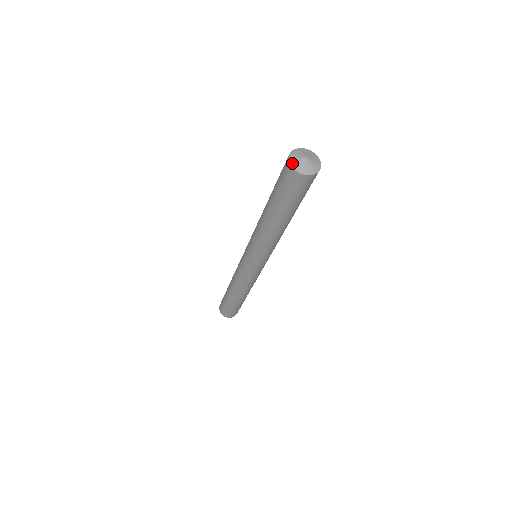
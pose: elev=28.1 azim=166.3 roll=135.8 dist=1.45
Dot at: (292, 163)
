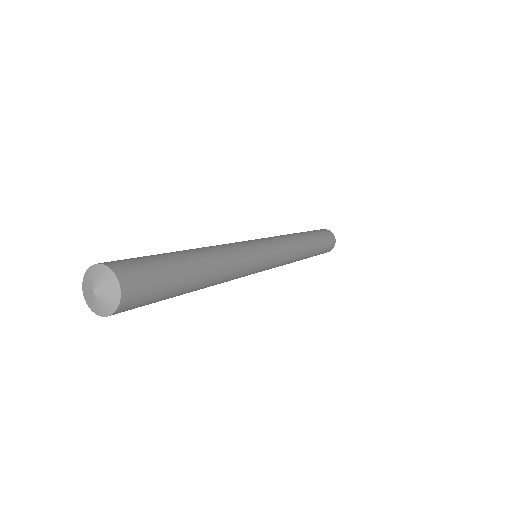
Dot at: (84, 279)
